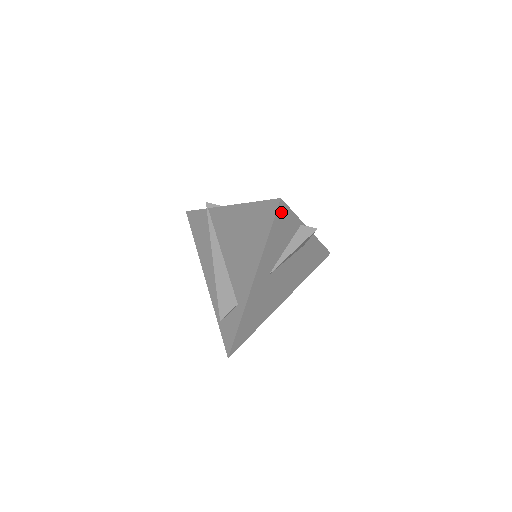
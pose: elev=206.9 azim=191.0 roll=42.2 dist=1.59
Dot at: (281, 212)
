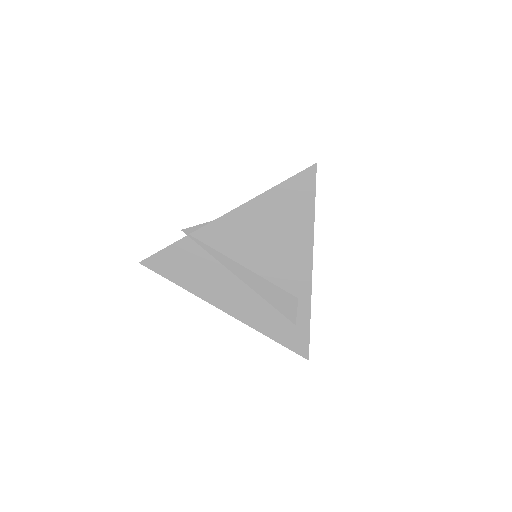
Dot at: occluded
